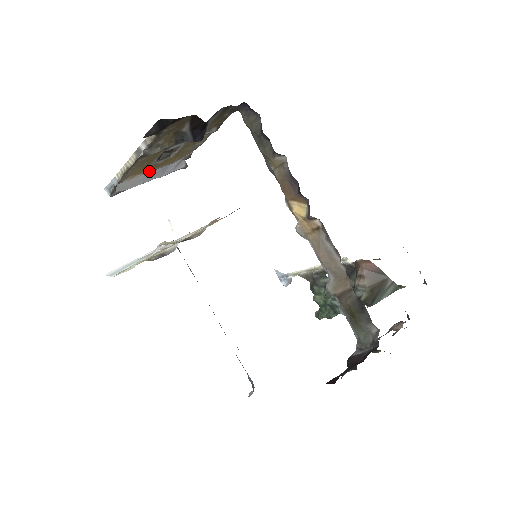
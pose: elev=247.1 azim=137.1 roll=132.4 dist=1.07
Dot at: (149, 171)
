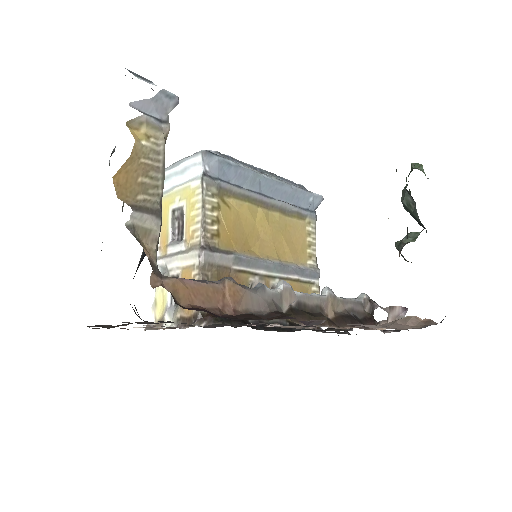
Dot at: occluded
